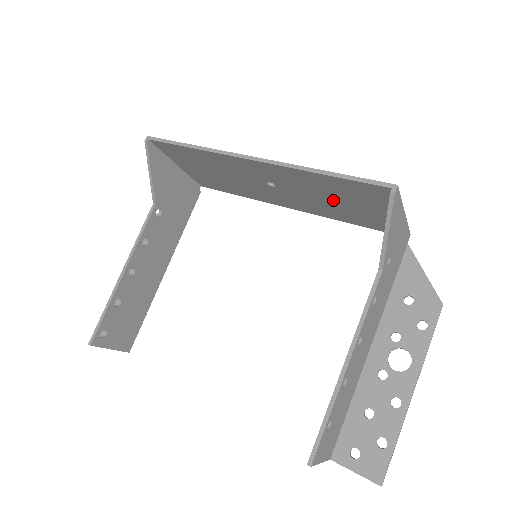
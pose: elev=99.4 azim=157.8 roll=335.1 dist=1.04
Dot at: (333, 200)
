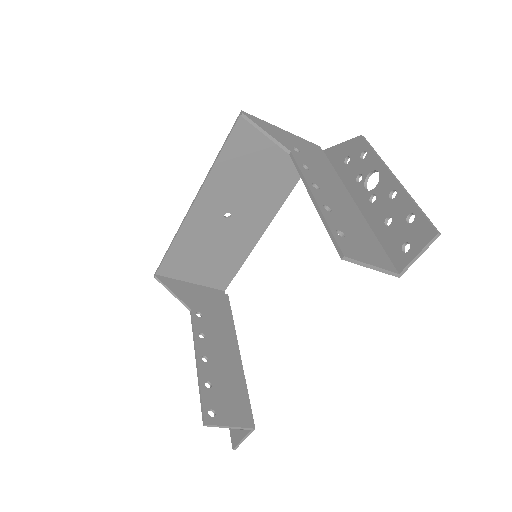
Dot at: (255, 176)
